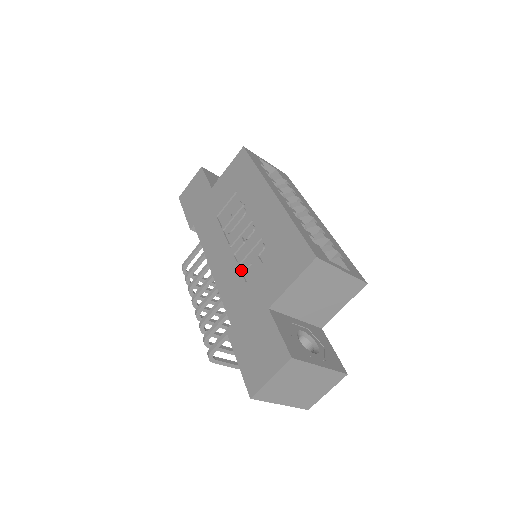
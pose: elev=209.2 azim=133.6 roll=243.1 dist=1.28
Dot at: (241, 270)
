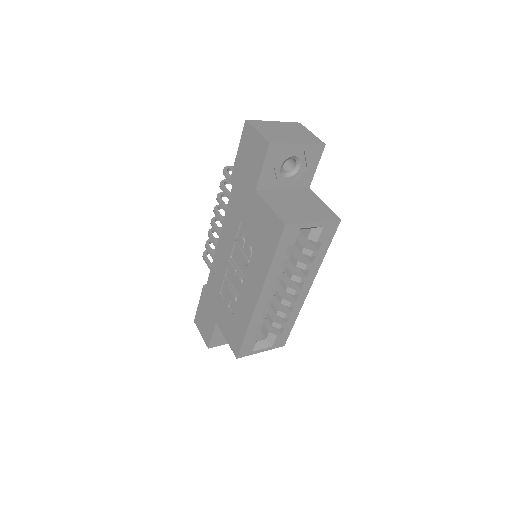
Dot at: (224, 282)
